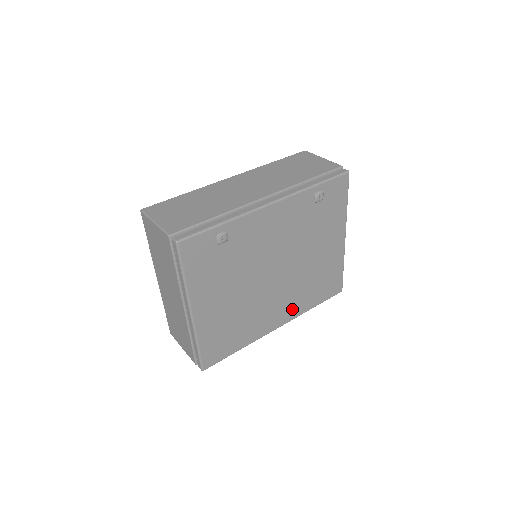
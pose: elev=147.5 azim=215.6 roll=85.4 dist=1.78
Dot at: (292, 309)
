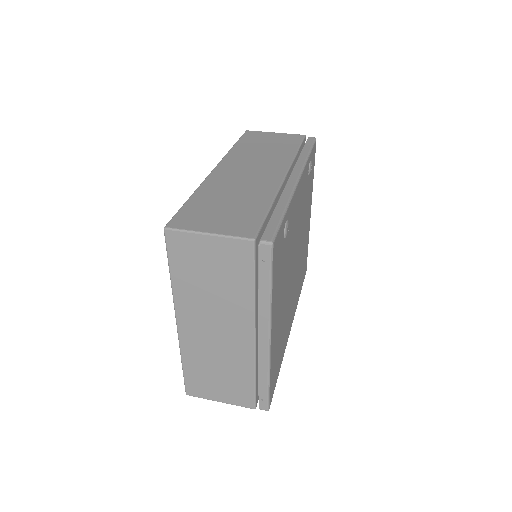
Dot at: (295, 303)
